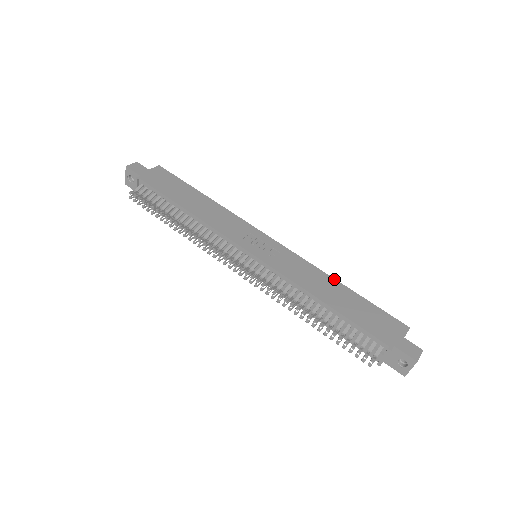
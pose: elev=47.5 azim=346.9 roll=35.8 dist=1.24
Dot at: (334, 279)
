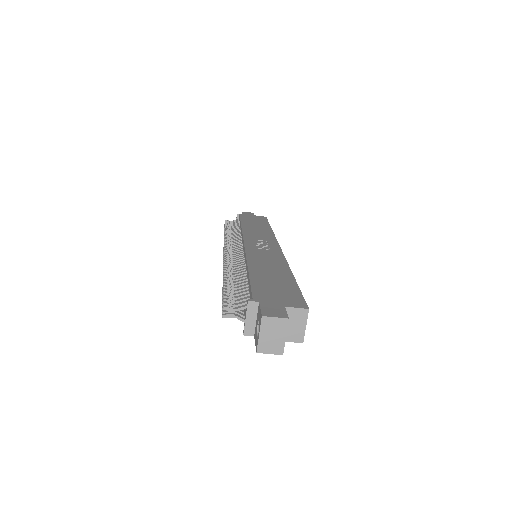
Dot at: (290, 270)
